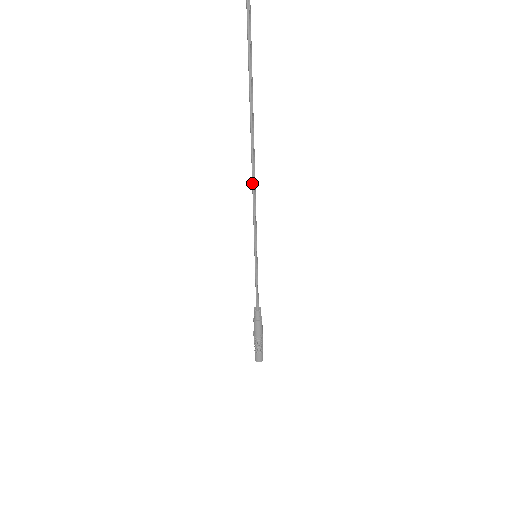
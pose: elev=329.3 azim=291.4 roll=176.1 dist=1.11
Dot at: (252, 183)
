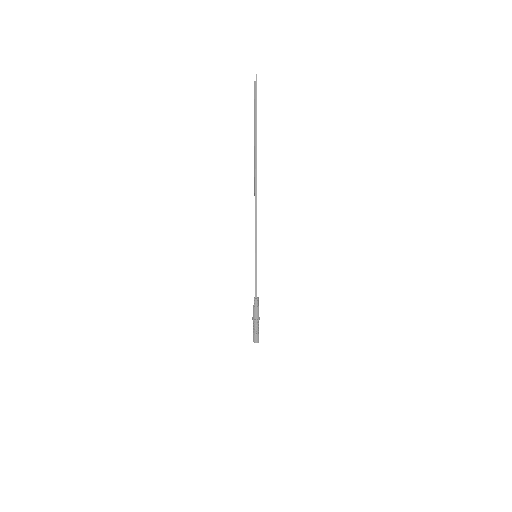
Dot at: occluded
